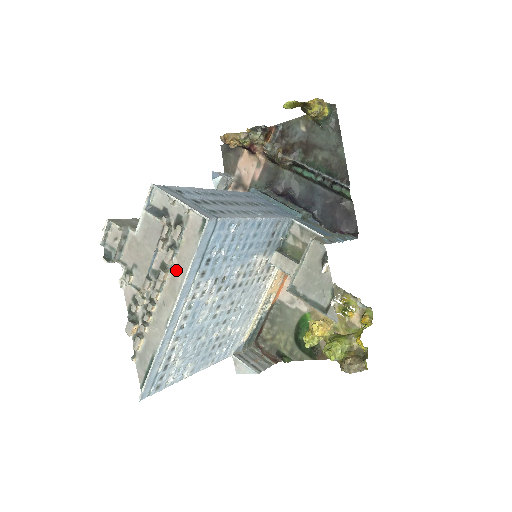
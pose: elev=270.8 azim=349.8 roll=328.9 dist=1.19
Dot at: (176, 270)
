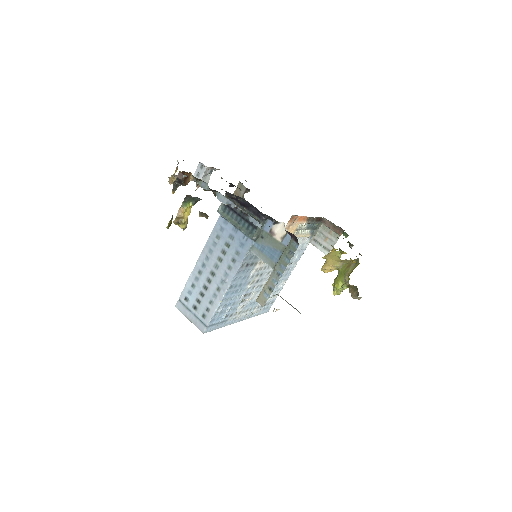
Dot at: occluded
